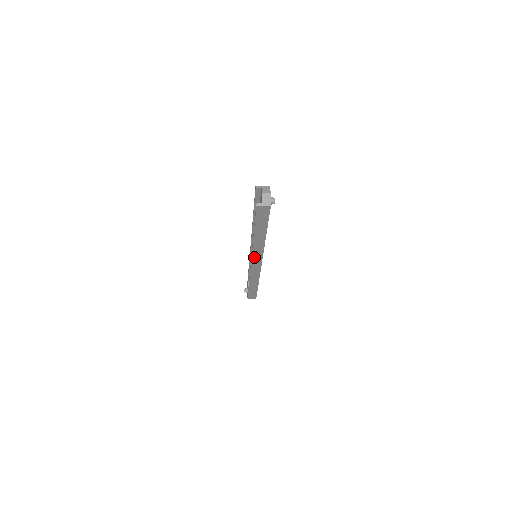
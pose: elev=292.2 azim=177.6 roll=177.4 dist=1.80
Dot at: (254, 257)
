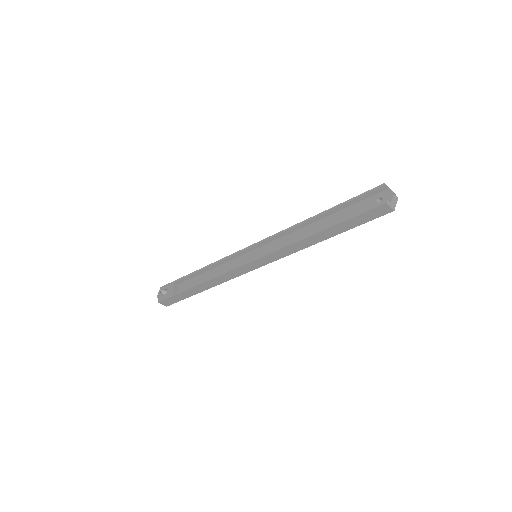
Dot at: (270, 256)
